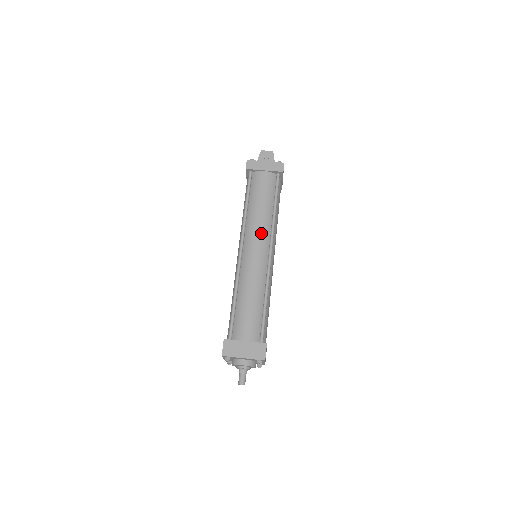
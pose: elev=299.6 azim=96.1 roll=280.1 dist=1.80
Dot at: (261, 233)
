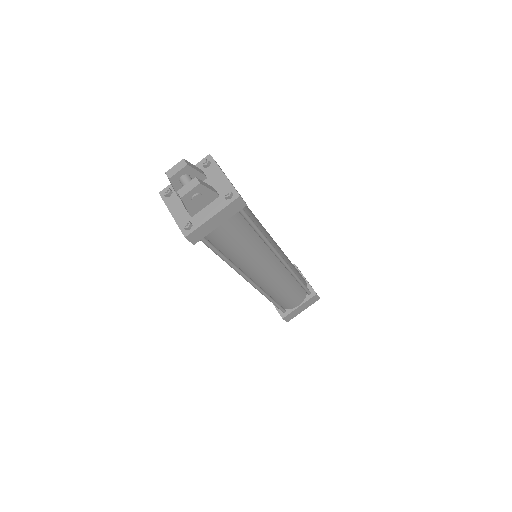
Dot at: (264, 262)
